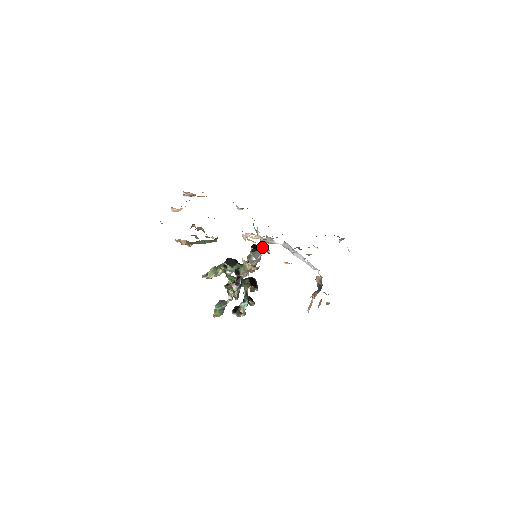
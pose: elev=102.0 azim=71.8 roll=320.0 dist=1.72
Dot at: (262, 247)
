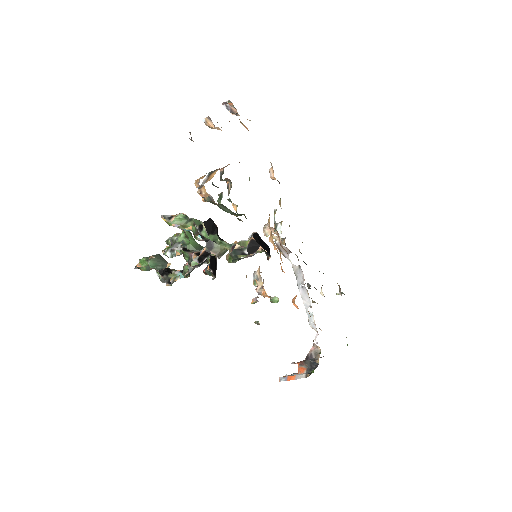
Dot at: (265, 245)
